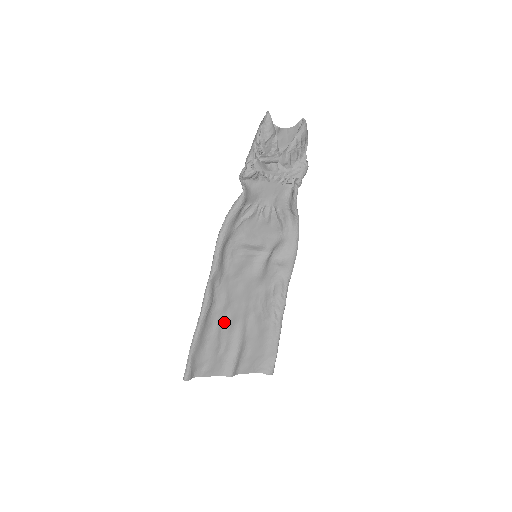
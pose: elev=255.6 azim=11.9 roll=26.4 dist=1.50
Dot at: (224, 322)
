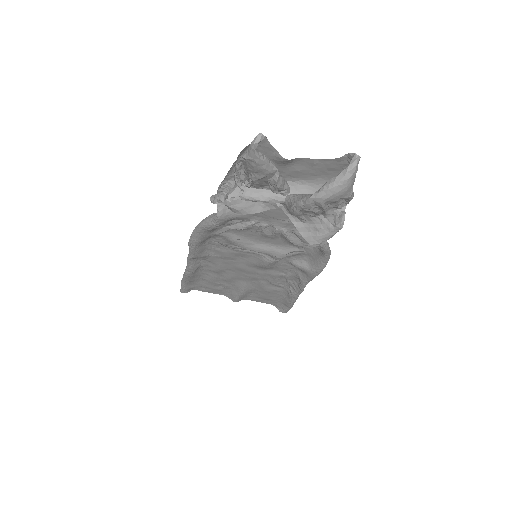
Dot at: (221, 276)
